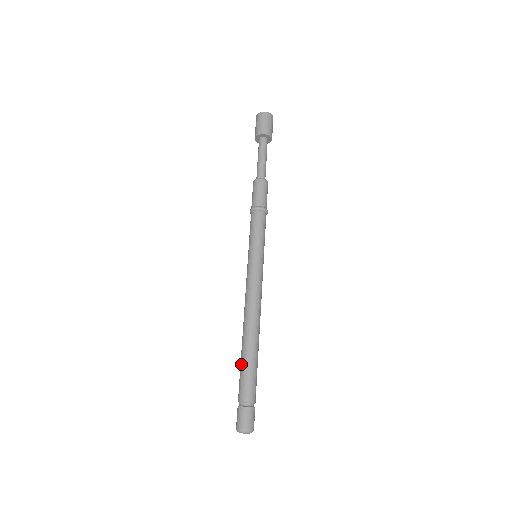
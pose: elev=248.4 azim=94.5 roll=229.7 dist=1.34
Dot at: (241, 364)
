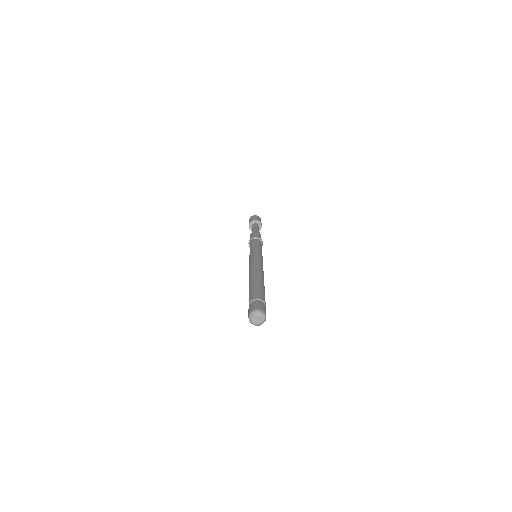
Dot at: (254, 284)
